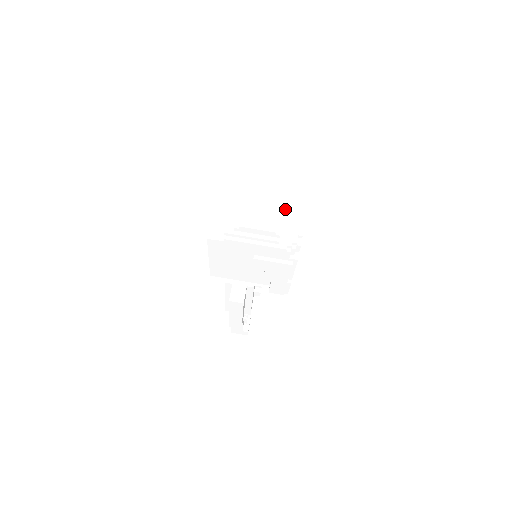
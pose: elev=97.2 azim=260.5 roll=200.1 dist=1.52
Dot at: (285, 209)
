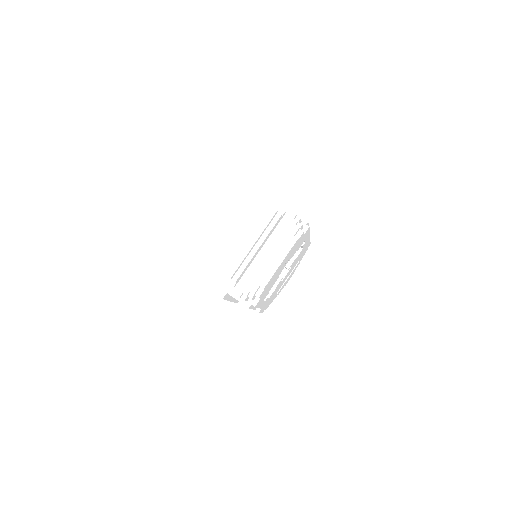
Dot at: (262, 250)
